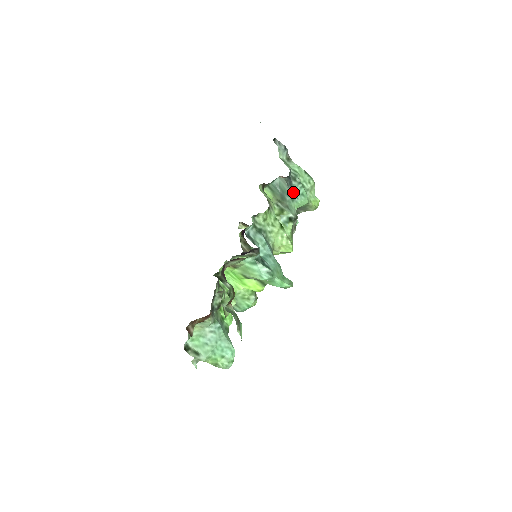
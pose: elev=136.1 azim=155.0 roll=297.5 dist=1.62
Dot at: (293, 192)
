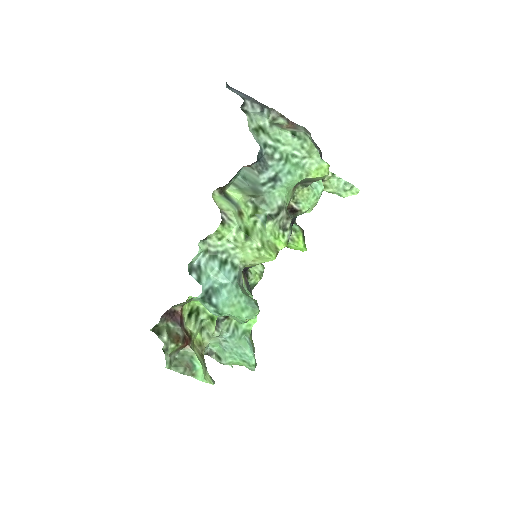
Dot at: (273, 175)
